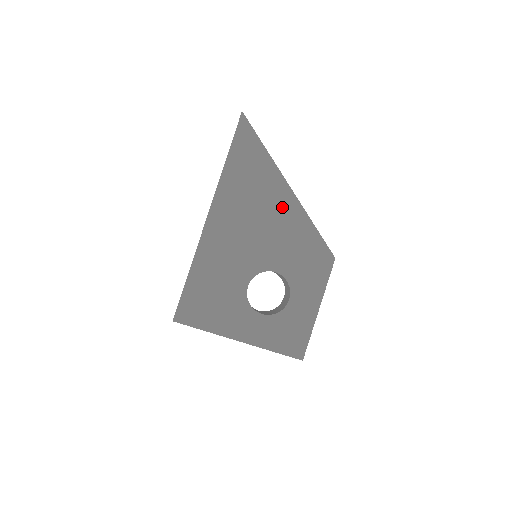
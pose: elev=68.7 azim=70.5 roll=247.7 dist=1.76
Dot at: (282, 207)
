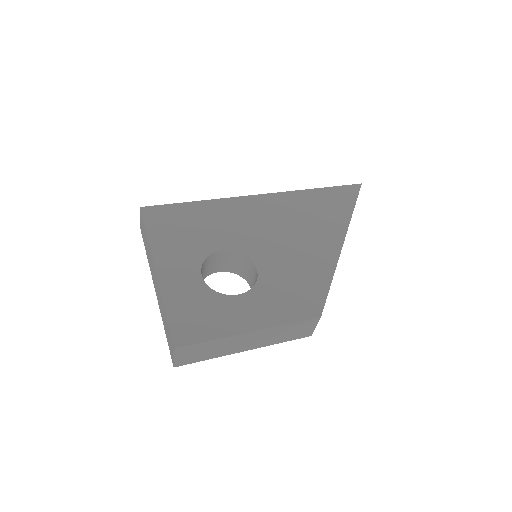
Dot at: (321, 243)
